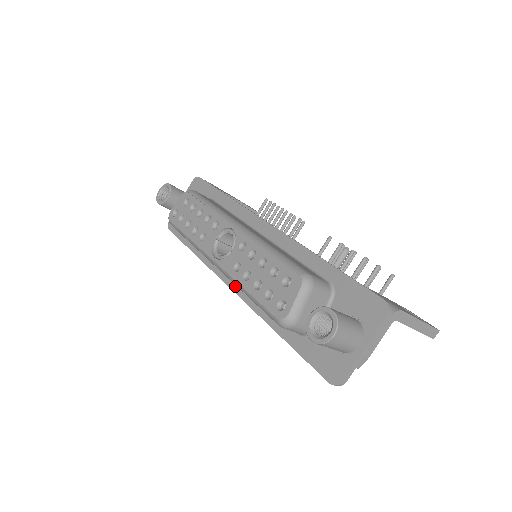
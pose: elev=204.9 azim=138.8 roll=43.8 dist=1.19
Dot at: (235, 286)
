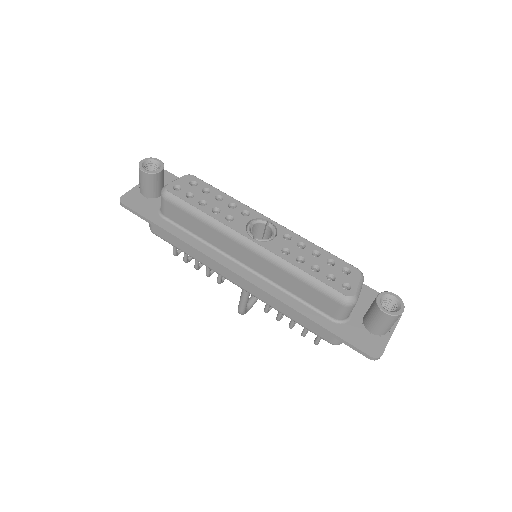
Dot at: (245, 274)
